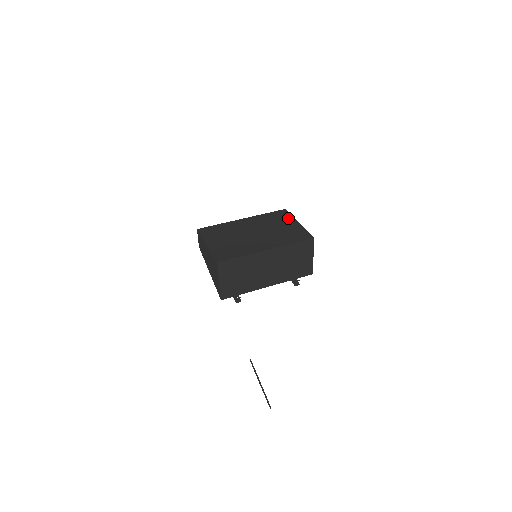
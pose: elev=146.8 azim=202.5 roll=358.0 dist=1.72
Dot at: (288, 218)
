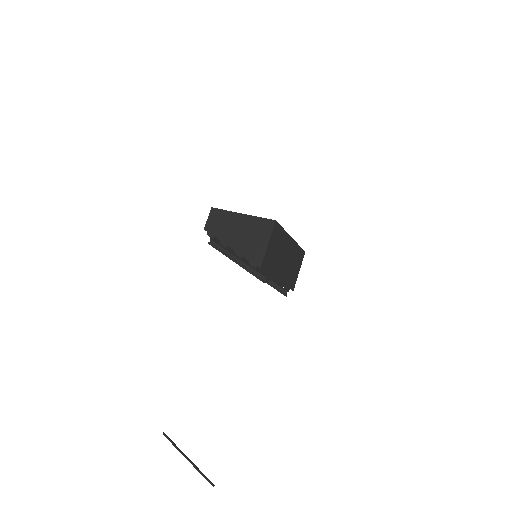
Dot at: occluded
